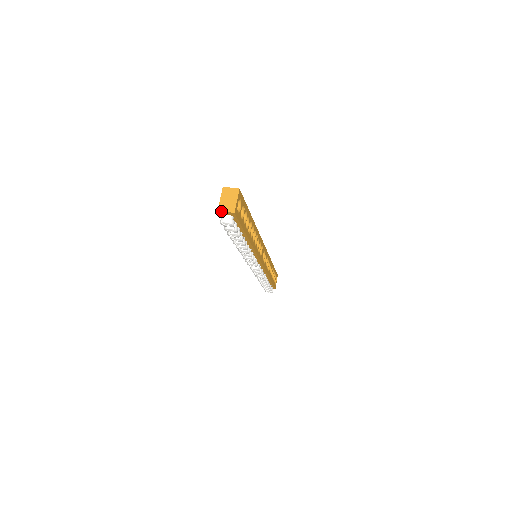
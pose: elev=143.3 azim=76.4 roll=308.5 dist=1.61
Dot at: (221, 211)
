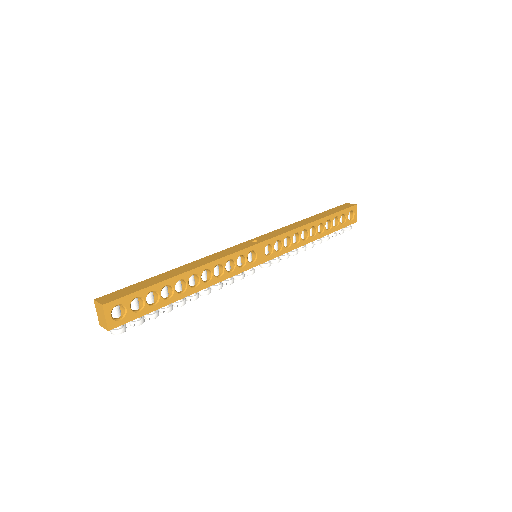
Dot at: (102, 326)
